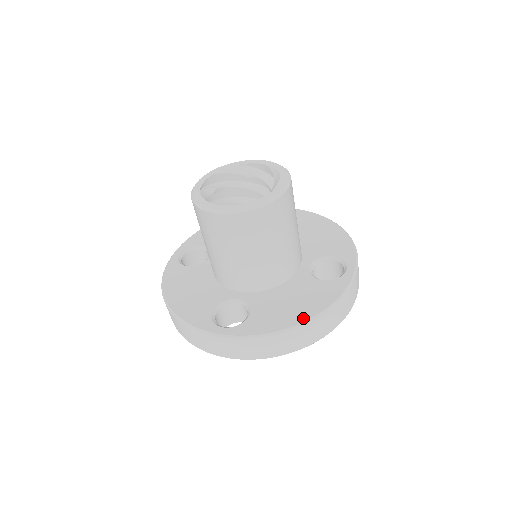
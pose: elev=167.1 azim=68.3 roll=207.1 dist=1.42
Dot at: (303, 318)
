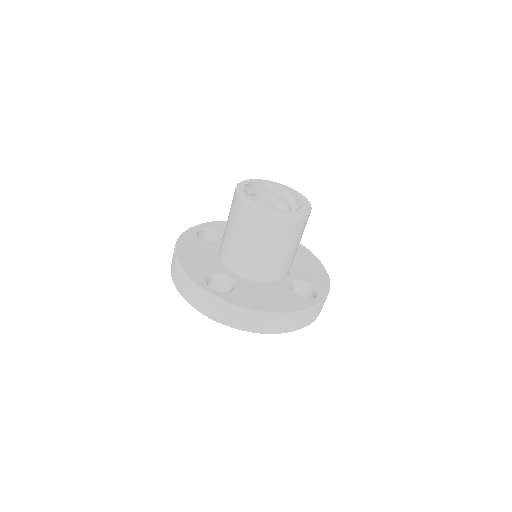
Dot at: (272, 310)
